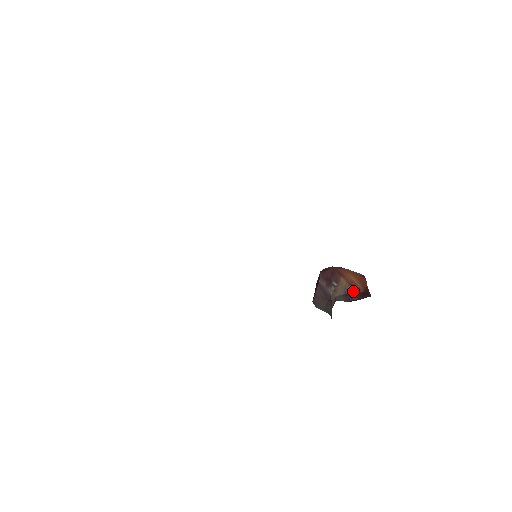
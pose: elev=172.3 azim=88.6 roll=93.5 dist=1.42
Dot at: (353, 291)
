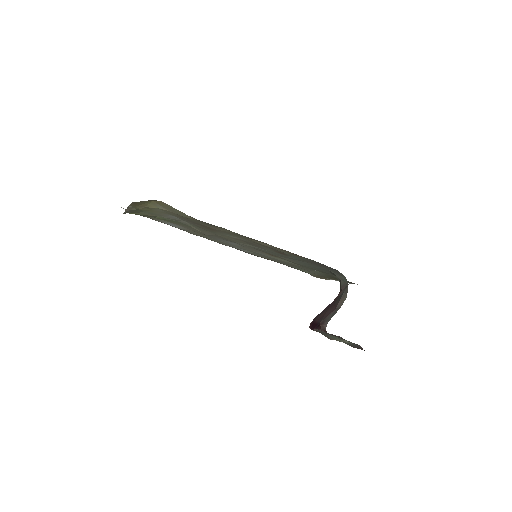
Dot at: occluded
